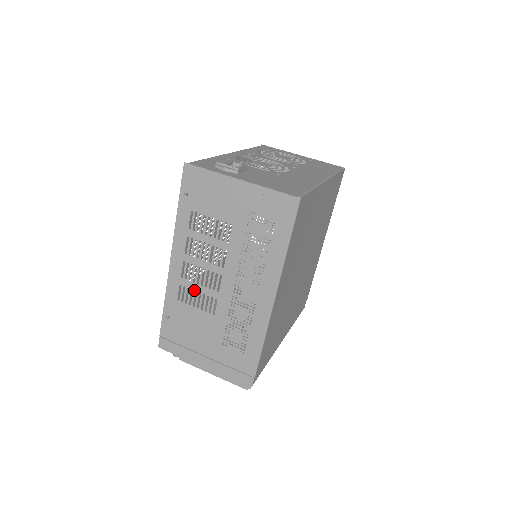
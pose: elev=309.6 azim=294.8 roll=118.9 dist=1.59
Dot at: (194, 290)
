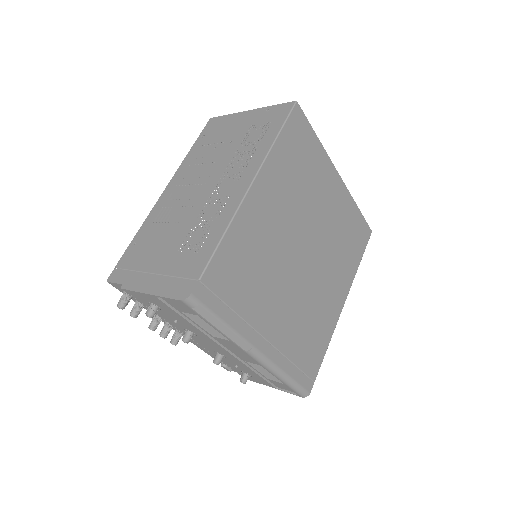
Dot at: (174, 207)
